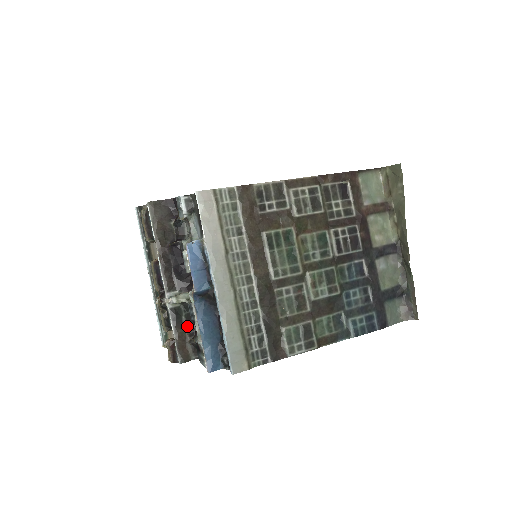
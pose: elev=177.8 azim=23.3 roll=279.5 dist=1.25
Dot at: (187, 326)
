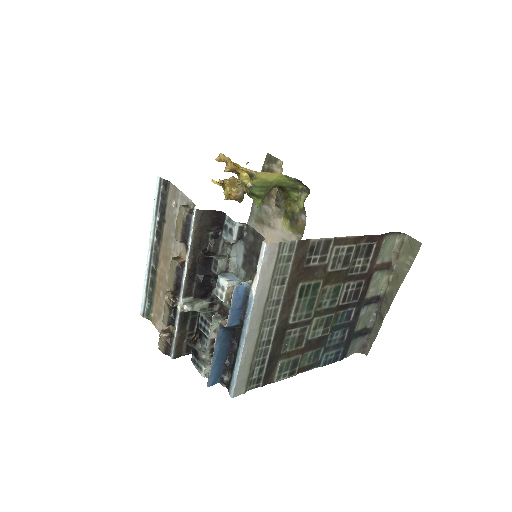
Dot at: (189, 328)
